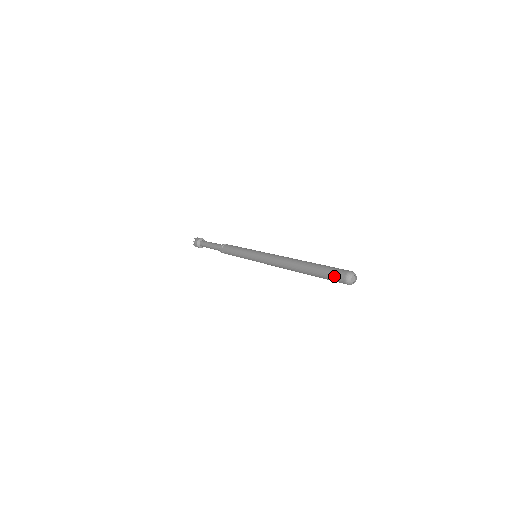
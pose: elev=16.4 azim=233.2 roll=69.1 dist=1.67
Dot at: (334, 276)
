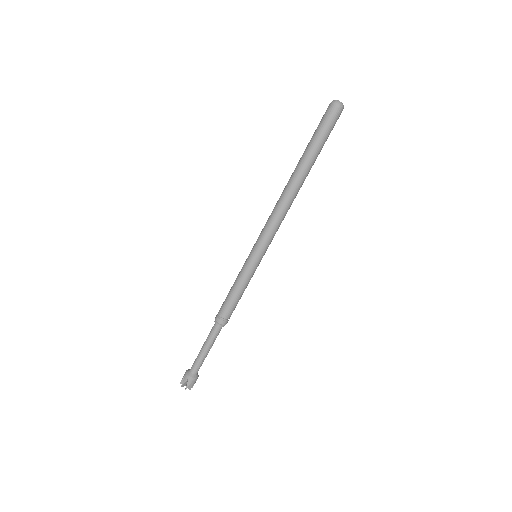
Dot at: (323, 117)
